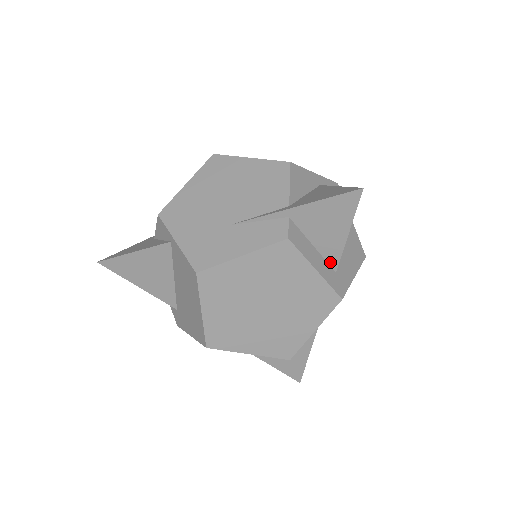
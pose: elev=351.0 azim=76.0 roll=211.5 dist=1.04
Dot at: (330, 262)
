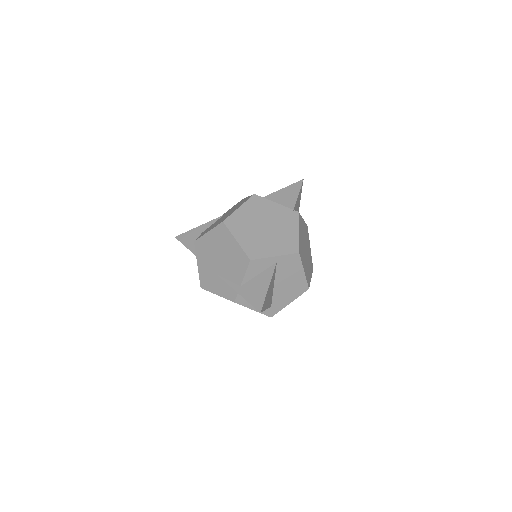
Dot at: occluded
